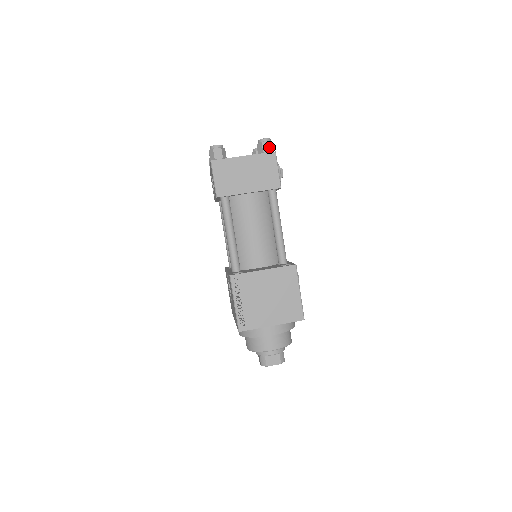
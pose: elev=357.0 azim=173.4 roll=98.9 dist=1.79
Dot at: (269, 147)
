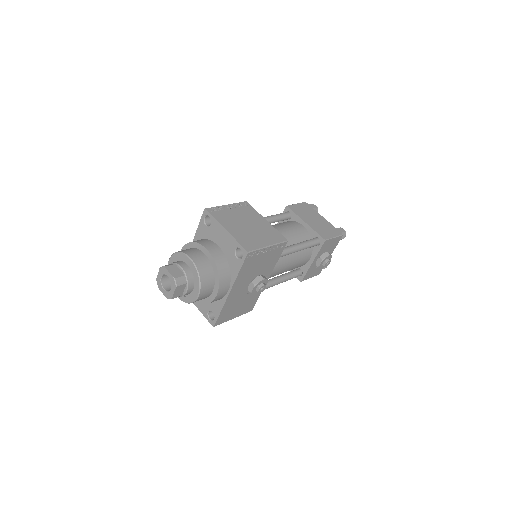
Dot at: (342, 232)
